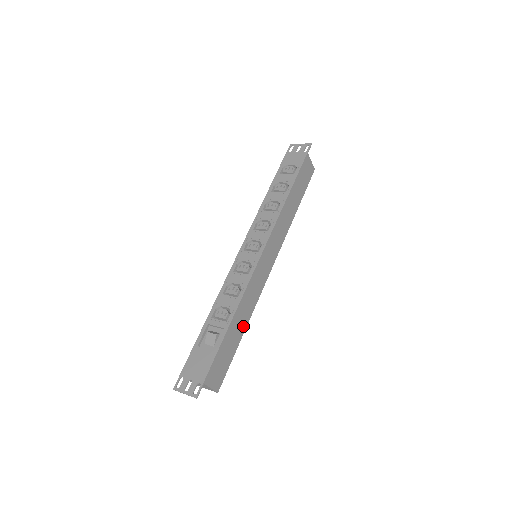
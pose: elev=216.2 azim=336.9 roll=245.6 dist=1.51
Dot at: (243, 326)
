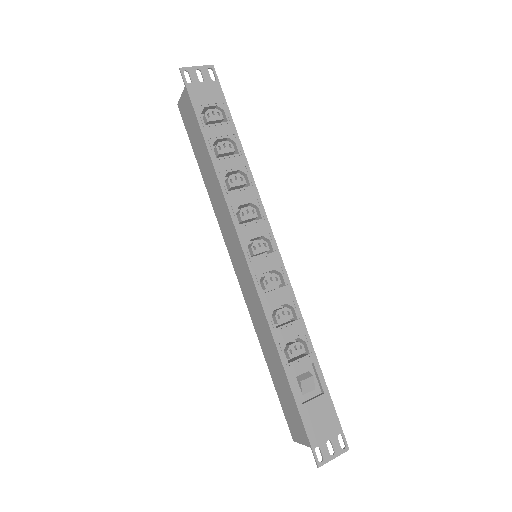
Dot at: occluded
